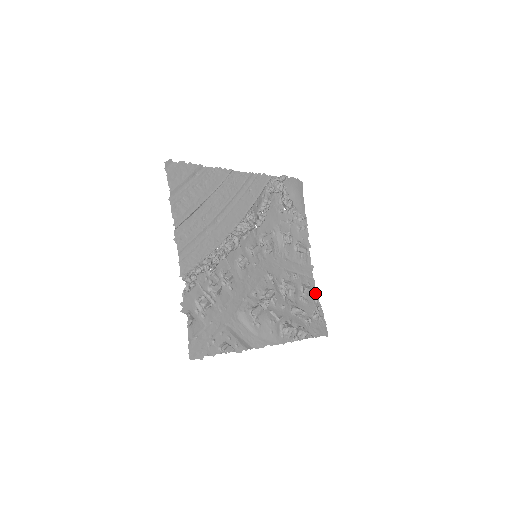
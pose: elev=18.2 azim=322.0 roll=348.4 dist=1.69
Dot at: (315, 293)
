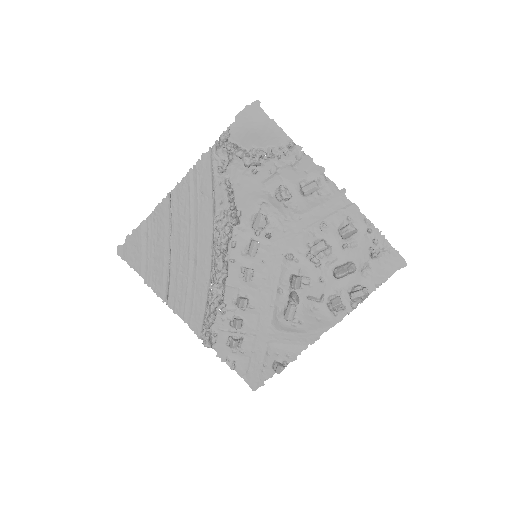
Dot at: (364, 221)
